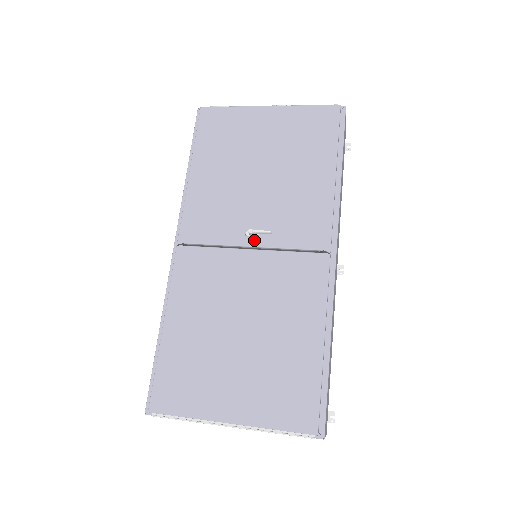
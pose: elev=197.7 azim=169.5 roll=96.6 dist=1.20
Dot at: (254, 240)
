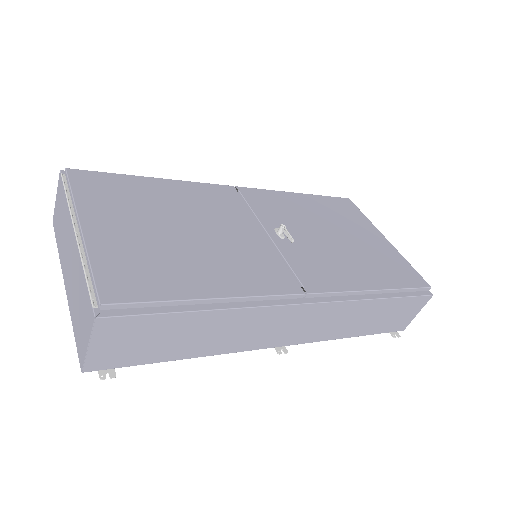
Dot at: (275, 235)
